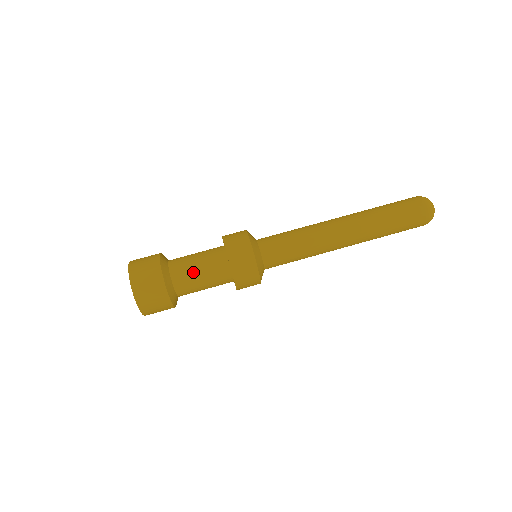
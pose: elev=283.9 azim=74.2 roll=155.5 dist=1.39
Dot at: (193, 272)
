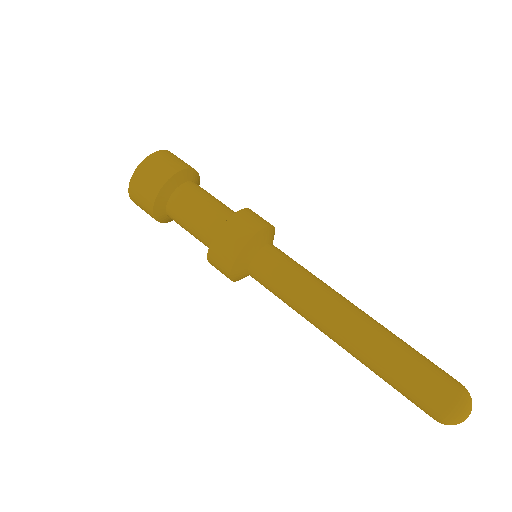
Dot at: (190, 209)
